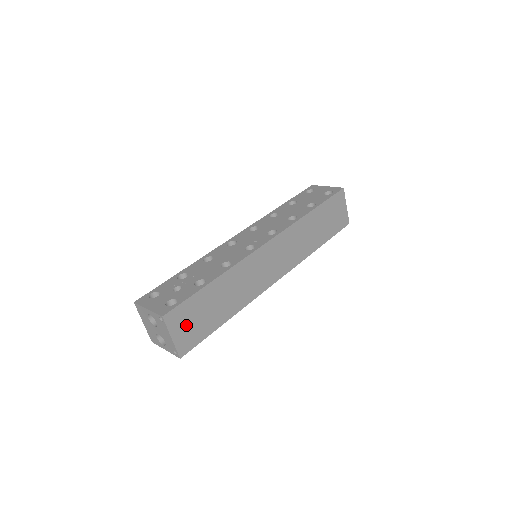
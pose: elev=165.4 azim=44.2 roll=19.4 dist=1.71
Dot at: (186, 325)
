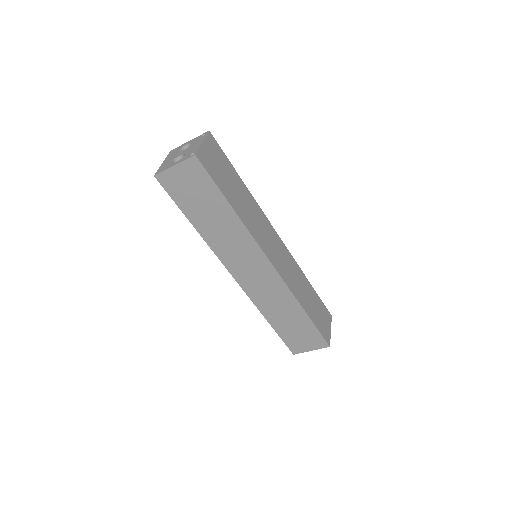
Dot at: (214, 157)
